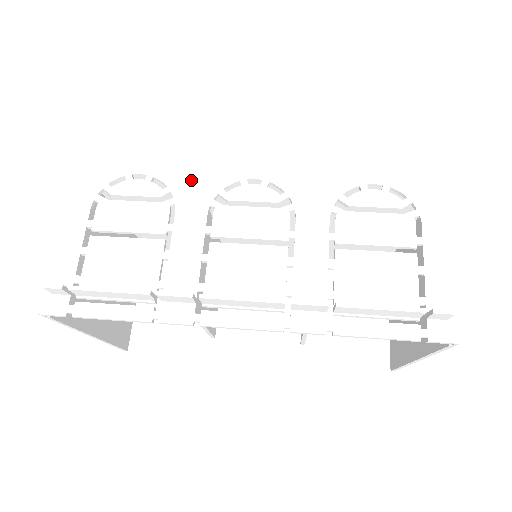
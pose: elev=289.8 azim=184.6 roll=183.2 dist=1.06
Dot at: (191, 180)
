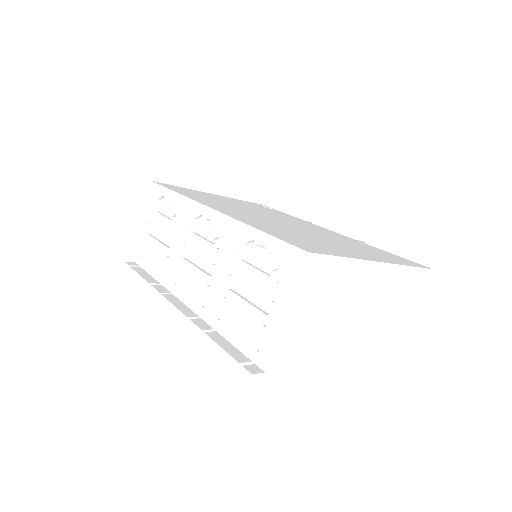
Dot at: (184, 207)
